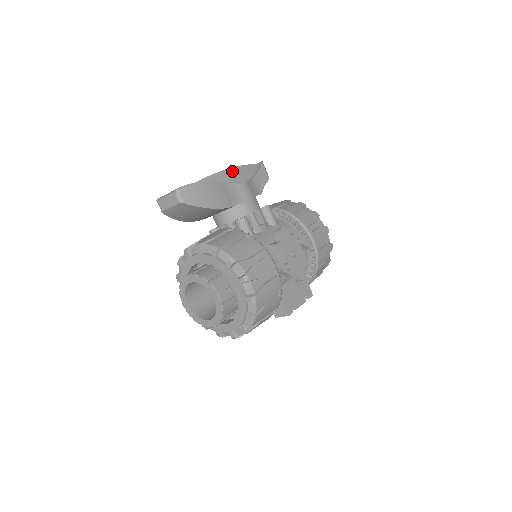
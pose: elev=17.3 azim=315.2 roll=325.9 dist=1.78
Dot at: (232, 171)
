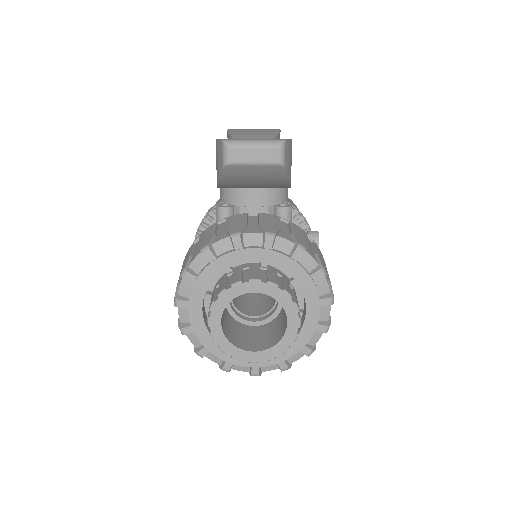
Dot at: occluded
